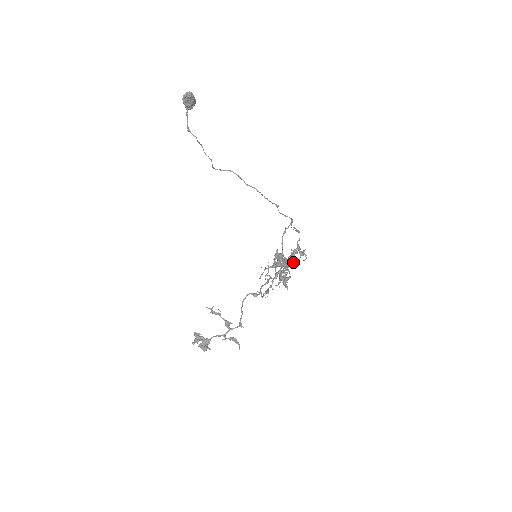
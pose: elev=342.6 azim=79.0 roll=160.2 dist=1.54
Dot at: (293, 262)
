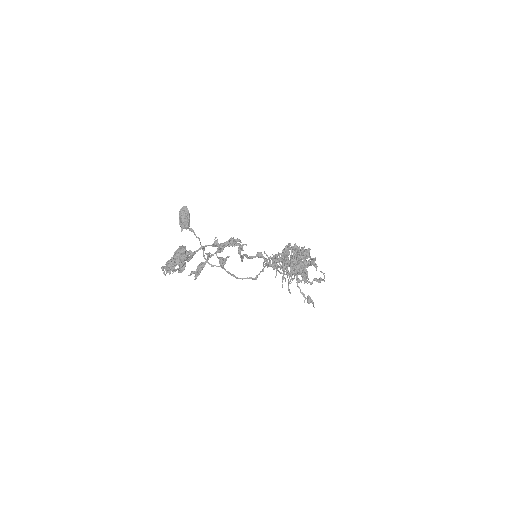
Dot at: (304, 252)
